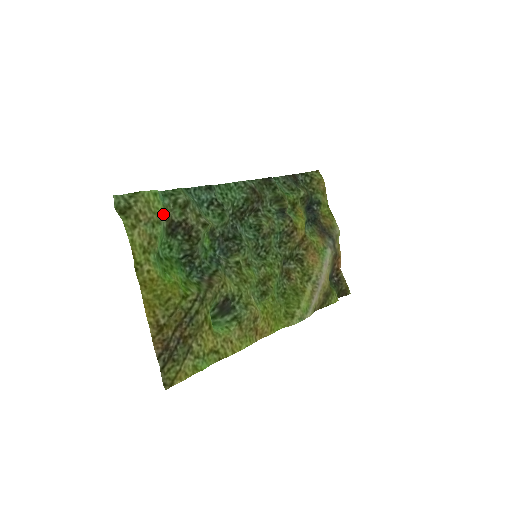
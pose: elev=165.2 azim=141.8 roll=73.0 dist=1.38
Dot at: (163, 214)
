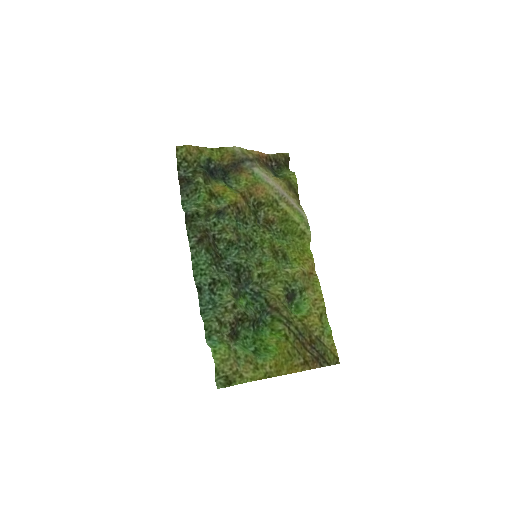
Dot at: (227, 345)
